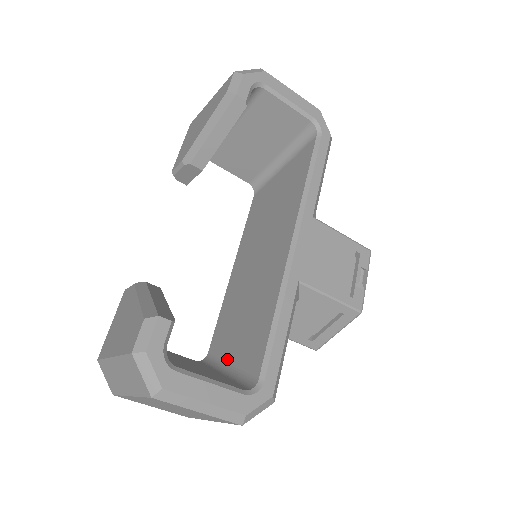
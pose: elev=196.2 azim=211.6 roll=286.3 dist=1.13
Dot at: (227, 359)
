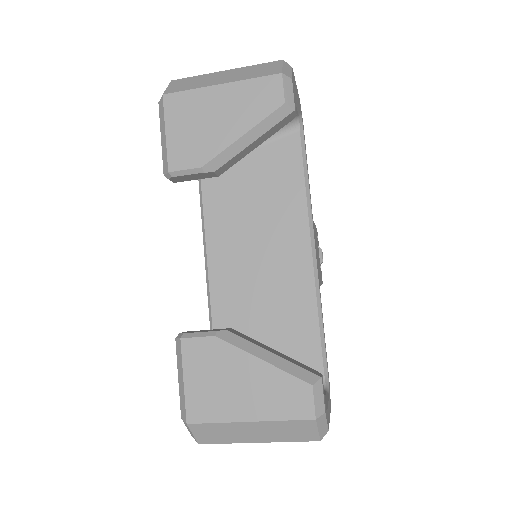
Dot at: occluded
